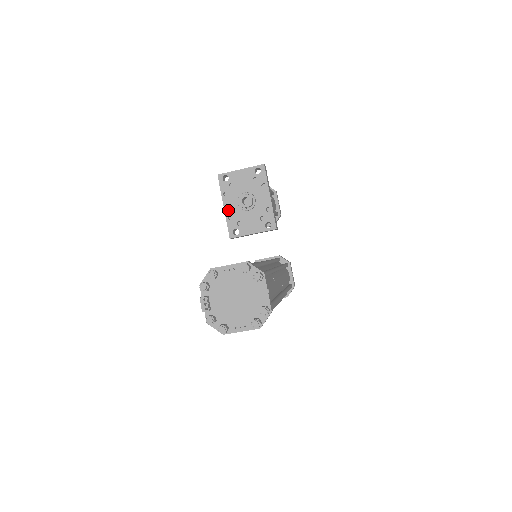
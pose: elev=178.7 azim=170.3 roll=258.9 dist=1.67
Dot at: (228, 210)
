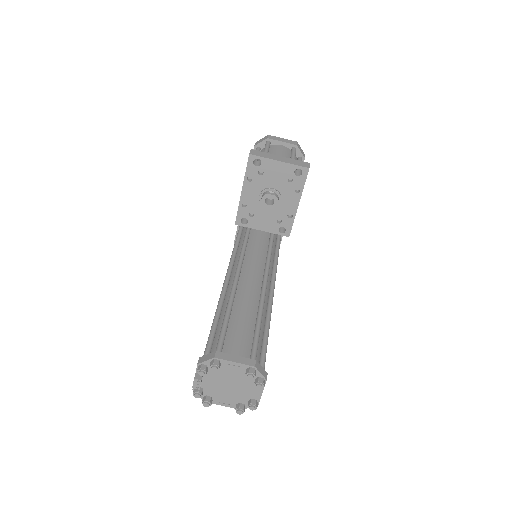
Dot at: (245, 197)
